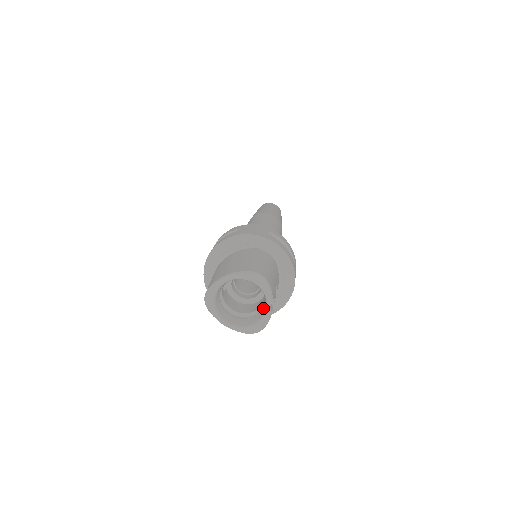
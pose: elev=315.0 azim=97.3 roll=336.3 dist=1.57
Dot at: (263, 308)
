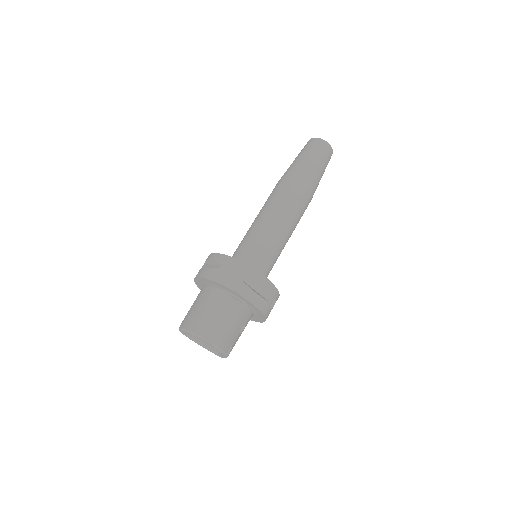
Dot at: occluded
